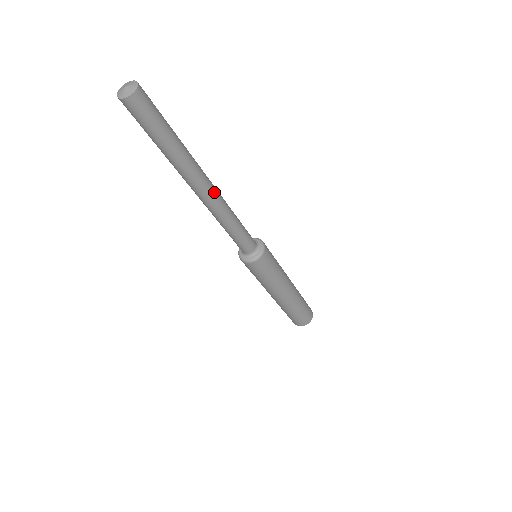
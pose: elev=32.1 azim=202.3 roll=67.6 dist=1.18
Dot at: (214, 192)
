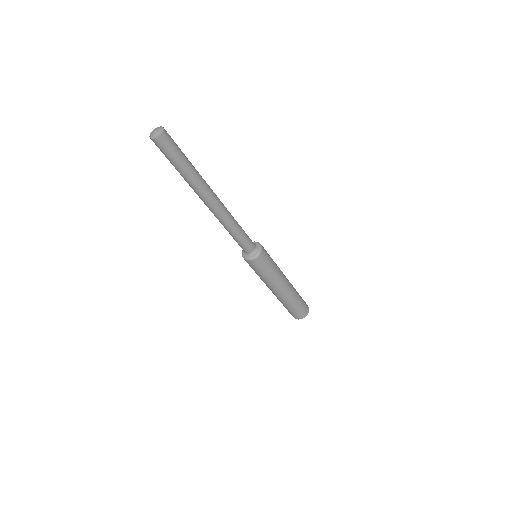
Dot at: (220, 202)
